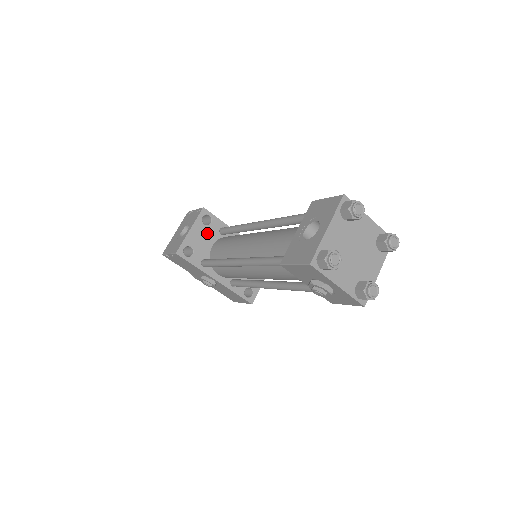
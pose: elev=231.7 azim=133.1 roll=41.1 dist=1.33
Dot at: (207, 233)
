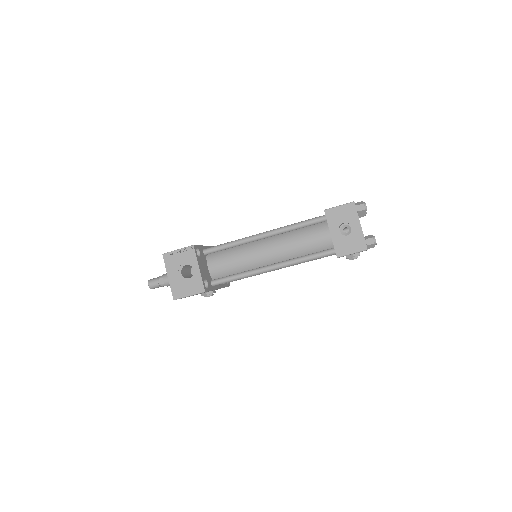
Dot at: (203, 262)
